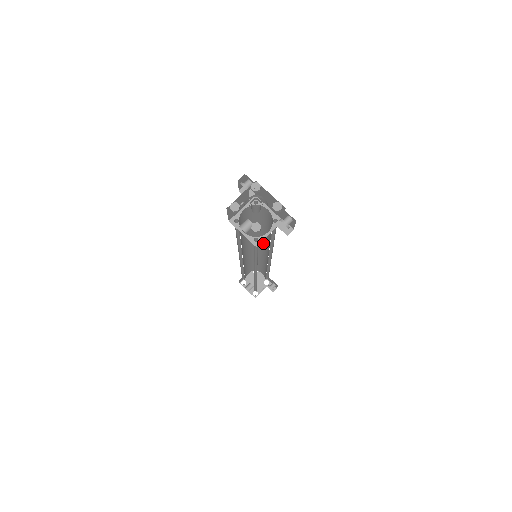
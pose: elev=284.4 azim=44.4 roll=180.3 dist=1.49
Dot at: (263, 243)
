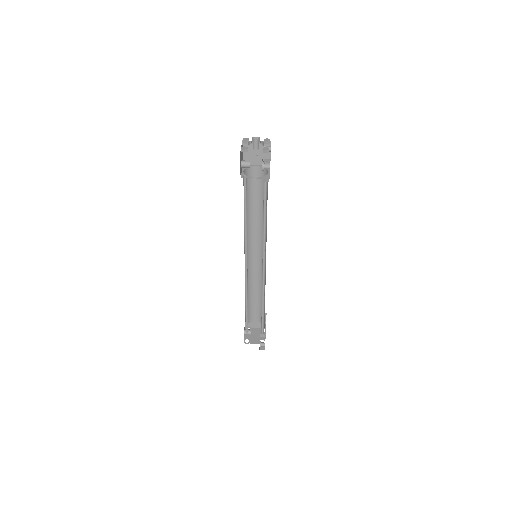
Dot at: occluded
